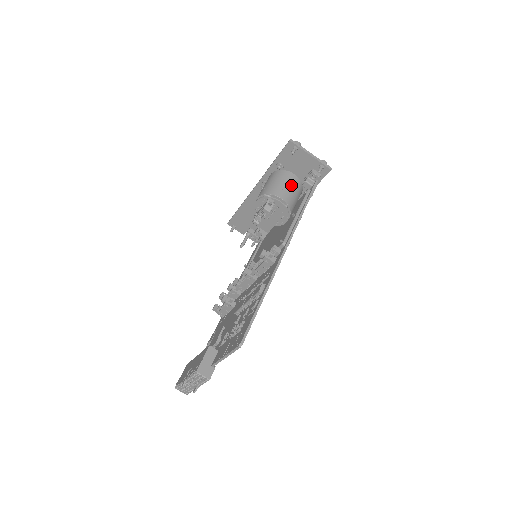
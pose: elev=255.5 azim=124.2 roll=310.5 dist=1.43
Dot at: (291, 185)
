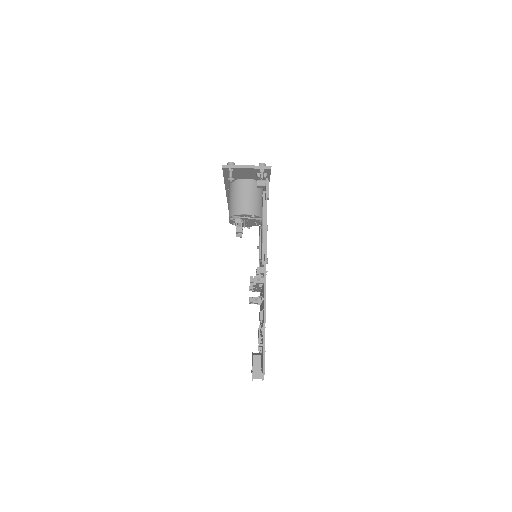
Dot at: (248, 193)
